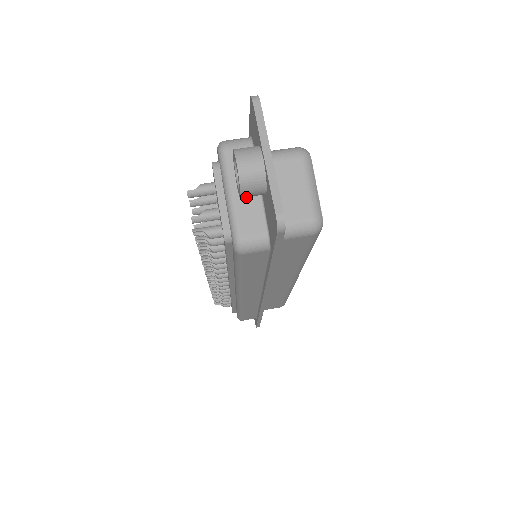
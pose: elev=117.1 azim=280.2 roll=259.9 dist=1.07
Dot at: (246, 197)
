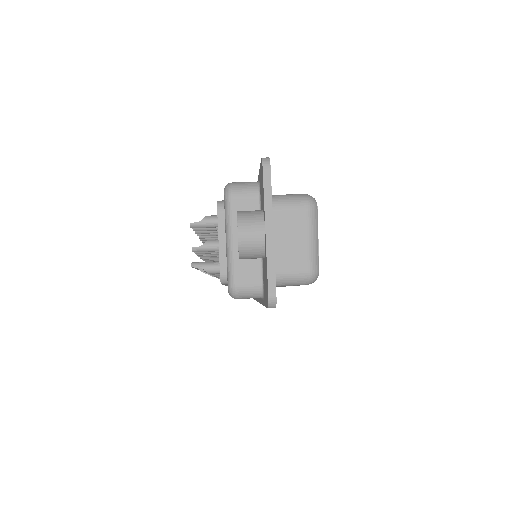
Dot at: occluded
